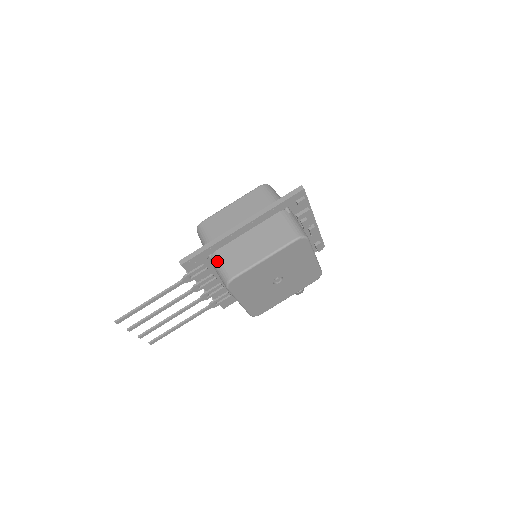
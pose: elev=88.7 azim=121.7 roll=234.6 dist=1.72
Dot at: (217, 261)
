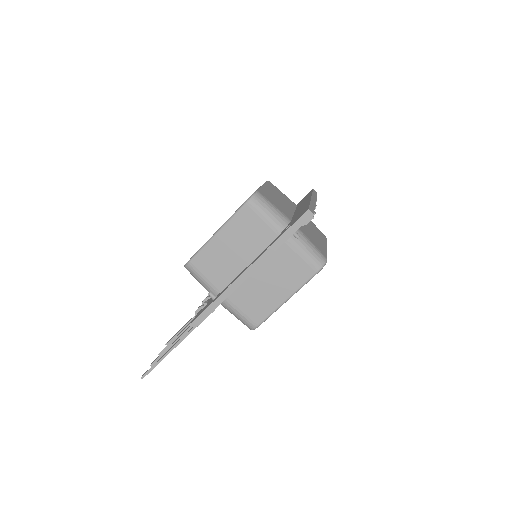
Dot at: (232, 310)
